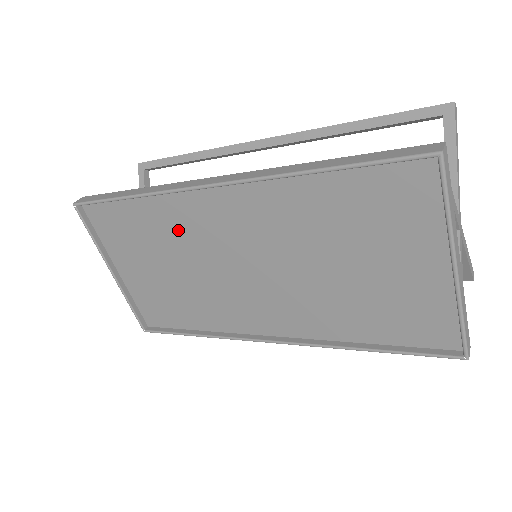
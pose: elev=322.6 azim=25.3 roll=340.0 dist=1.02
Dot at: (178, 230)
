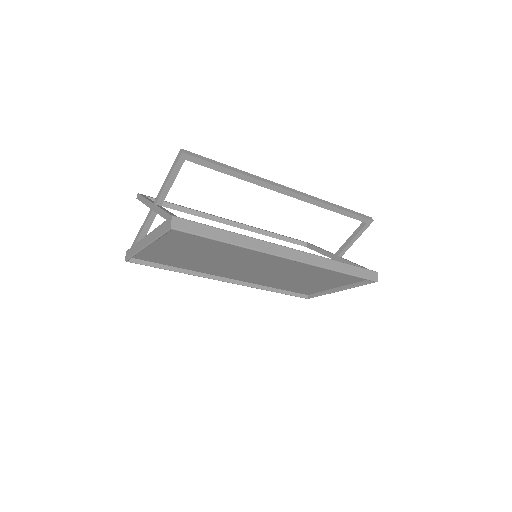
Dot at: (237, 253)
